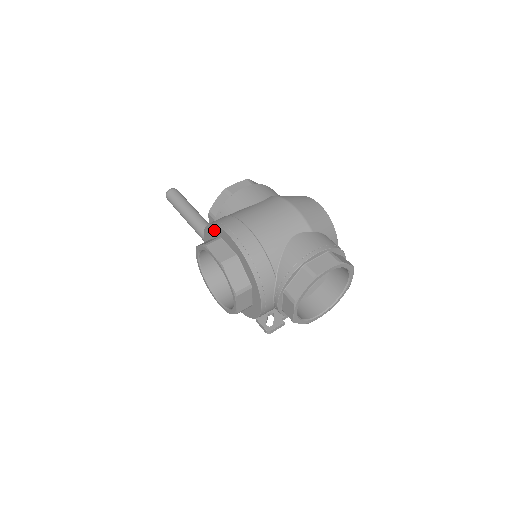
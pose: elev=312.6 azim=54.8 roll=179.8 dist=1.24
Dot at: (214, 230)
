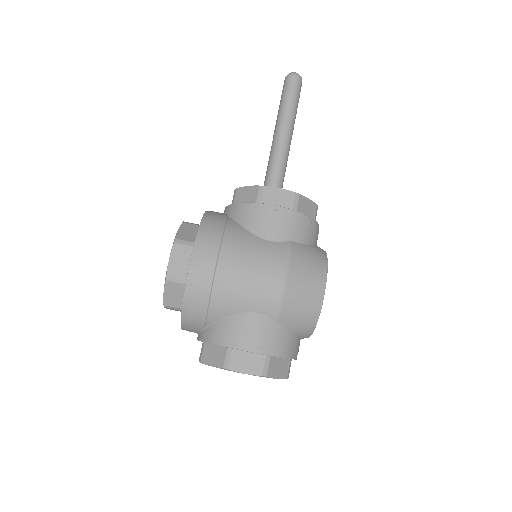
Dot at: occluded
